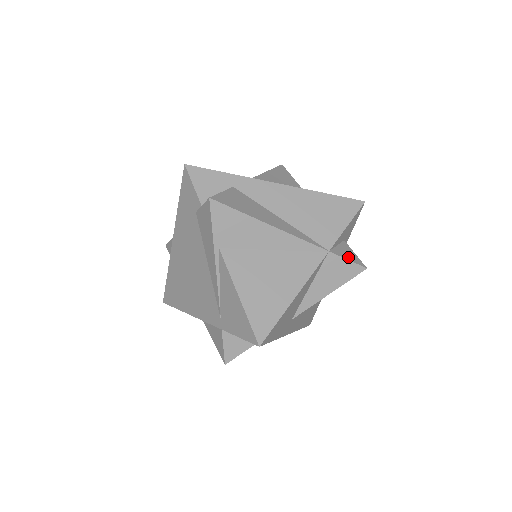
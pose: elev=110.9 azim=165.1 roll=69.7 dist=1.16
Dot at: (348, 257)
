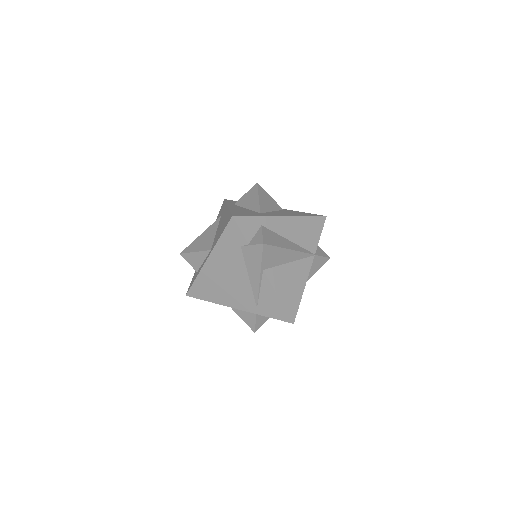
Dot at: (322, 254)
